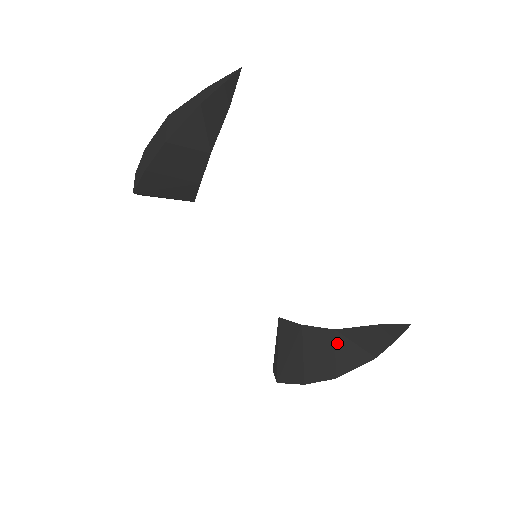
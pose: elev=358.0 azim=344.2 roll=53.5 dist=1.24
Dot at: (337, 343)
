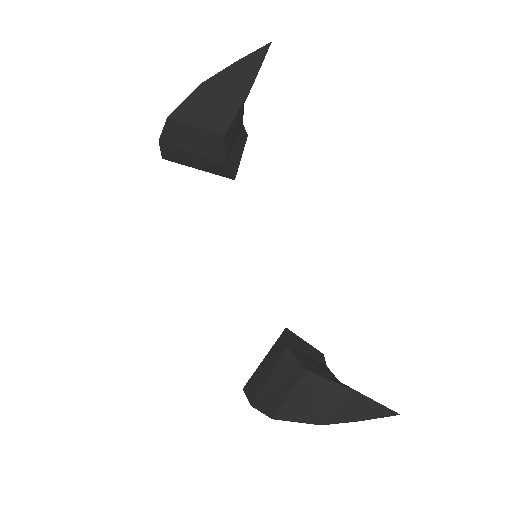
Dot at: (297, 385)
